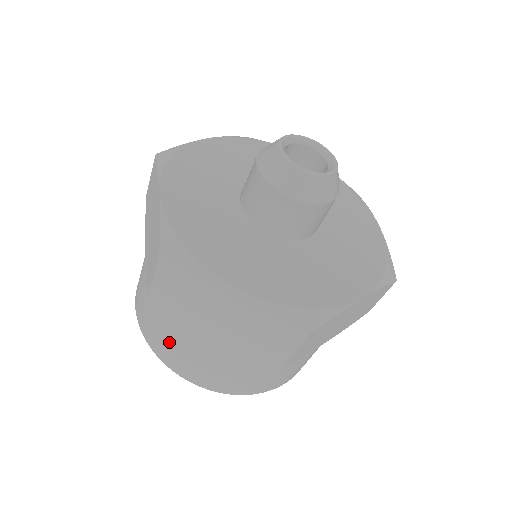
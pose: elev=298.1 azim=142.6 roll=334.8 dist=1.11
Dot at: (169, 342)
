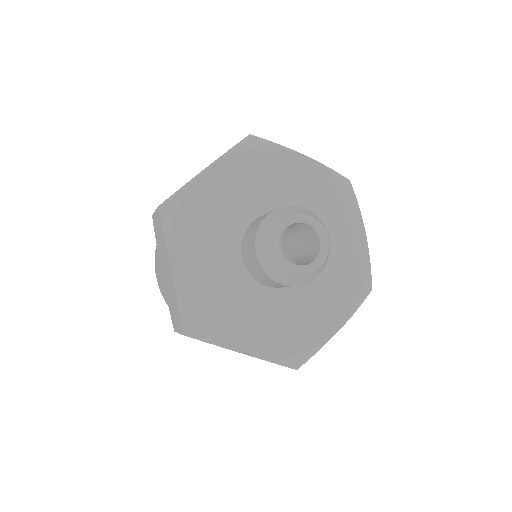
Dot at: occluded
